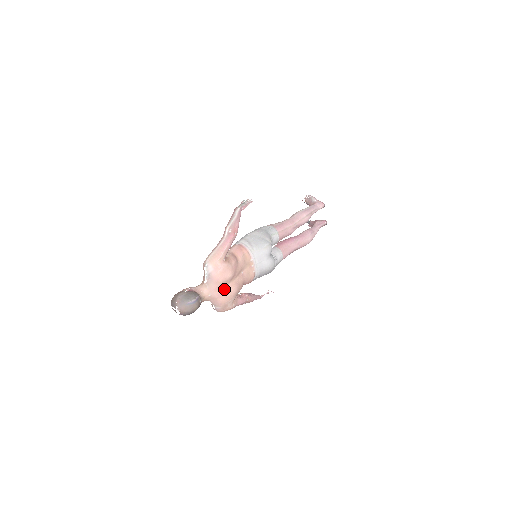
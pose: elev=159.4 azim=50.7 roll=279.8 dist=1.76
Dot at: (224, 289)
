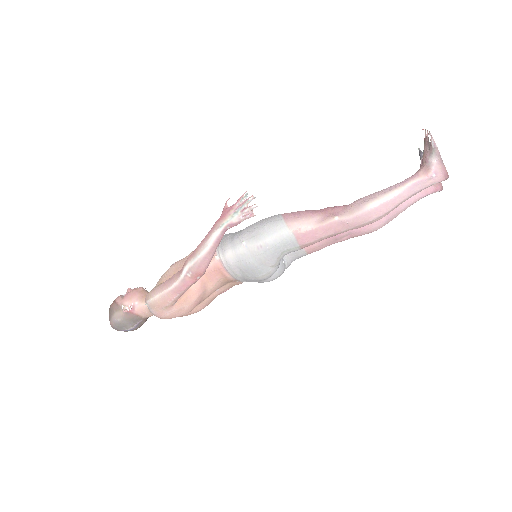
Dot at: occluded
